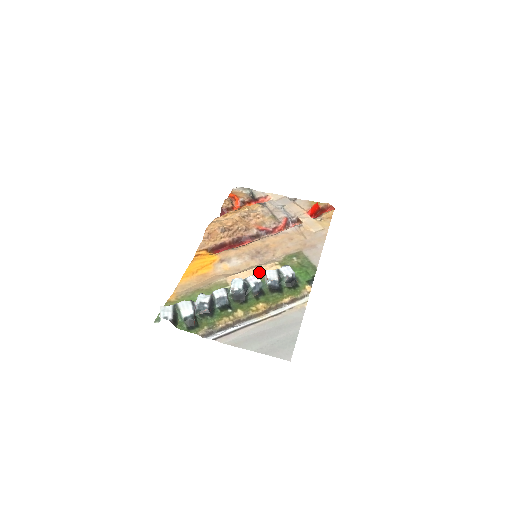
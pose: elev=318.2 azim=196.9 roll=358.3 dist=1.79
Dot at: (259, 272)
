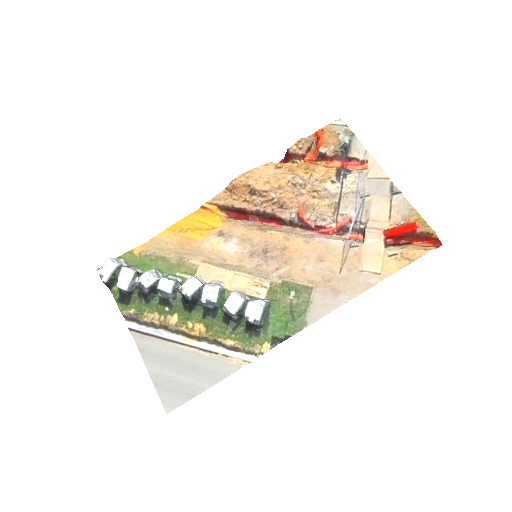
Dot at: (238, 282)
